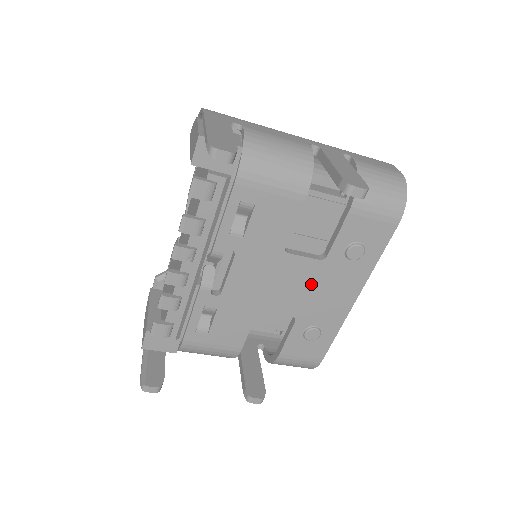
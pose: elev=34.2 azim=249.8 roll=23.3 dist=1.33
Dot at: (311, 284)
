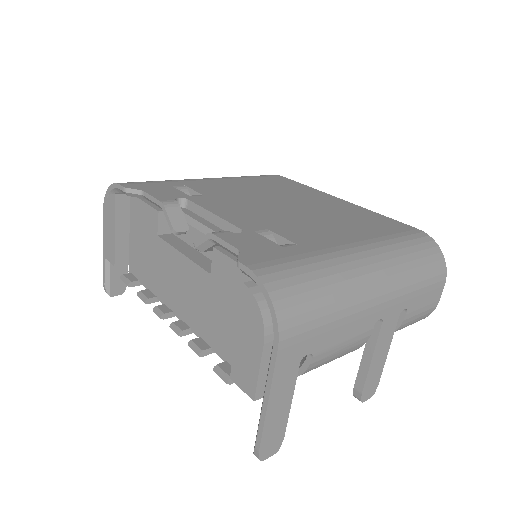
Dot at: occluded
